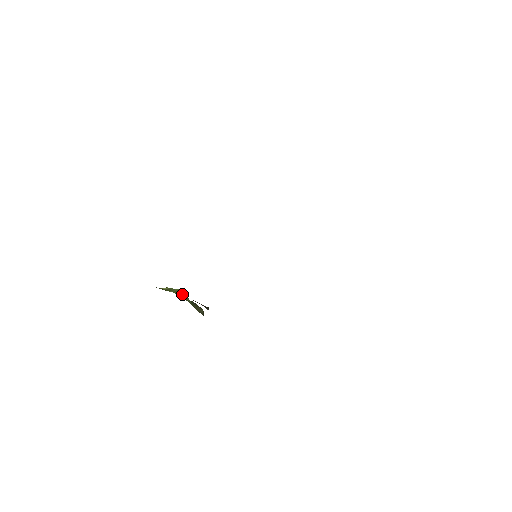
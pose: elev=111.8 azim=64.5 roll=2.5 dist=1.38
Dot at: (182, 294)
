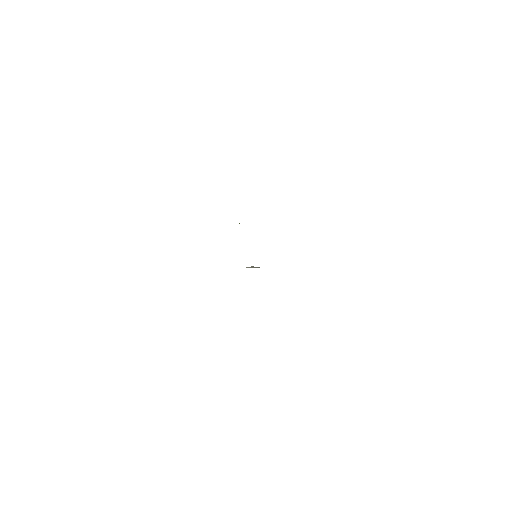
Dot at: occluded
